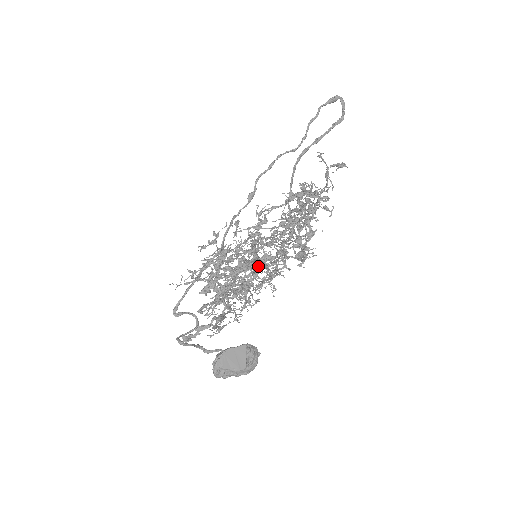
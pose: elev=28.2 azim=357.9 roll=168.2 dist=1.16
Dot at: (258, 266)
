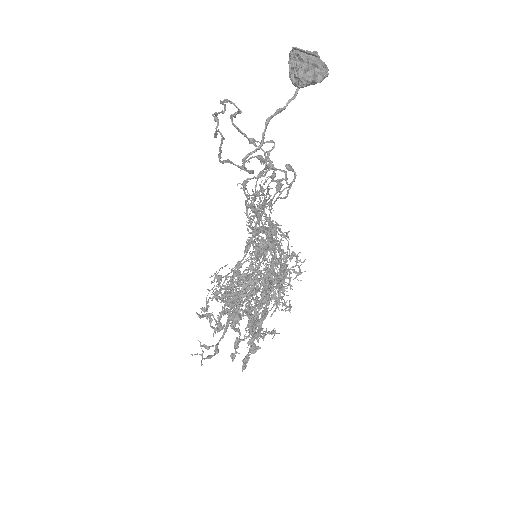
Dot at: occluded
